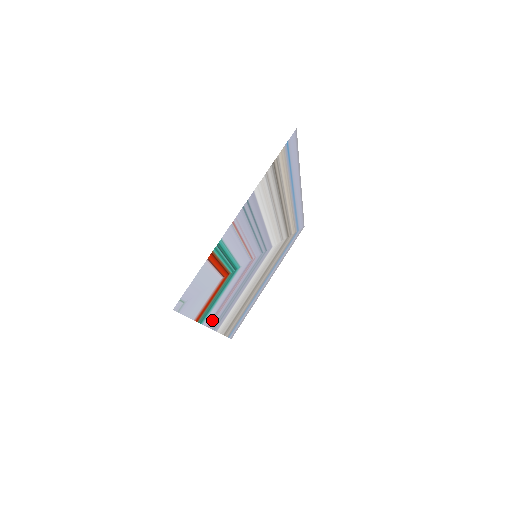
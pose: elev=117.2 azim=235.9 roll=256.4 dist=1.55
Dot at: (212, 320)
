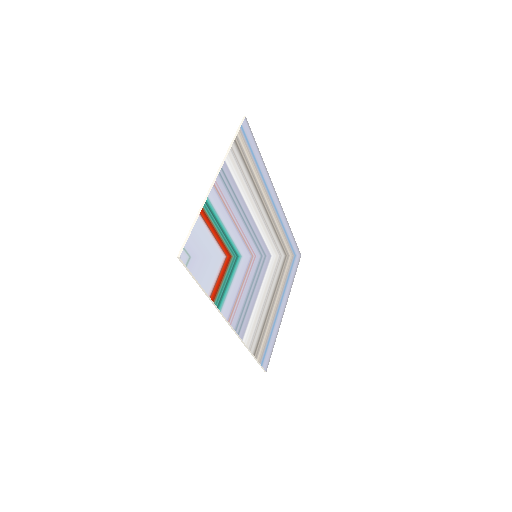
Dot at: (231, 316)
